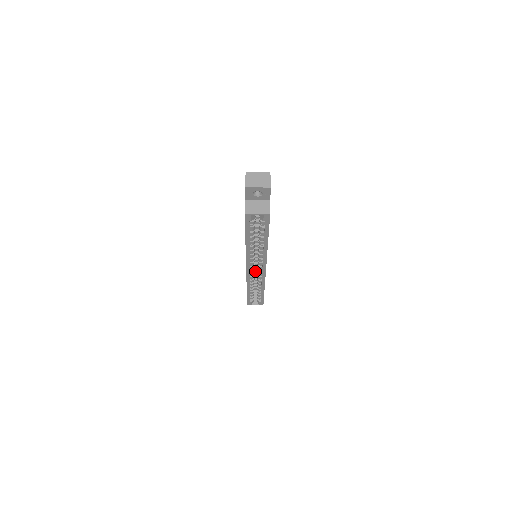
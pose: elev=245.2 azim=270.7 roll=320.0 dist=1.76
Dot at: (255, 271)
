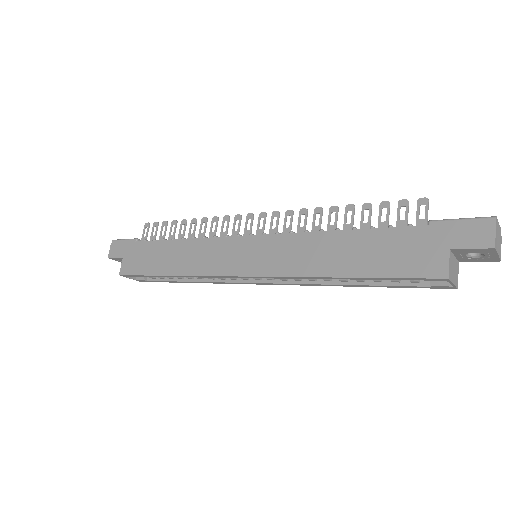
Dot at: occluded
